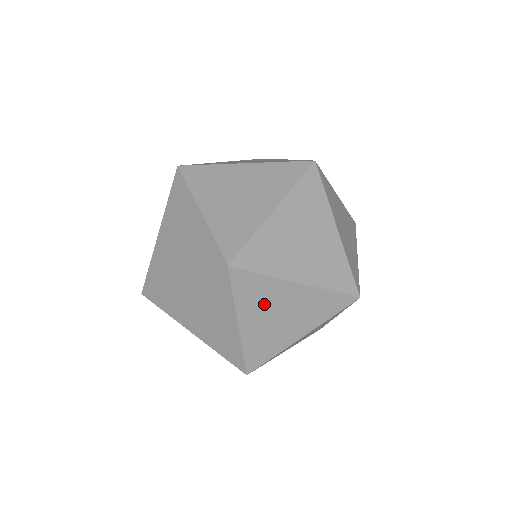
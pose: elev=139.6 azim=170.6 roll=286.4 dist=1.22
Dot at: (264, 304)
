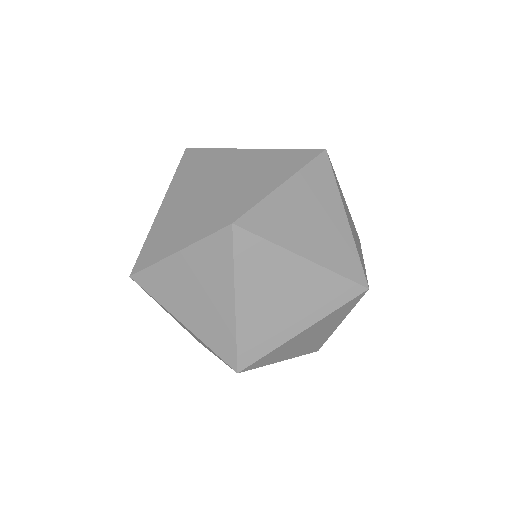
Dot at: occluded
